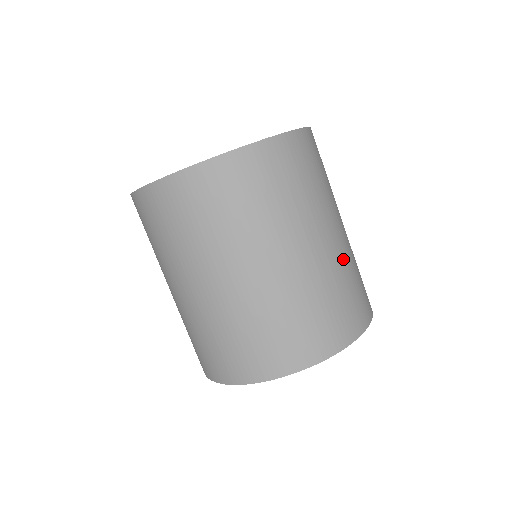
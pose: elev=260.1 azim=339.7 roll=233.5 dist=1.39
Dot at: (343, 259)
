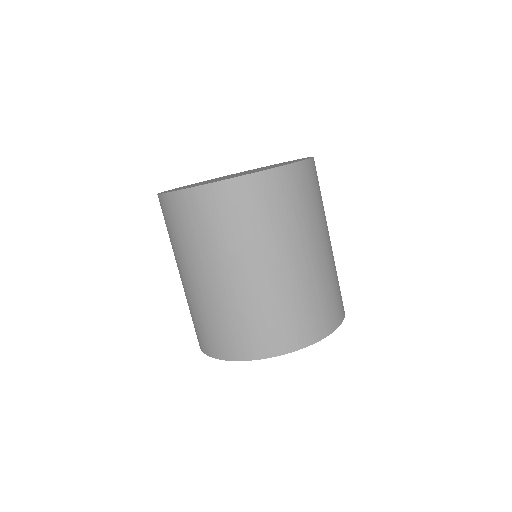
Dot at: occluded
